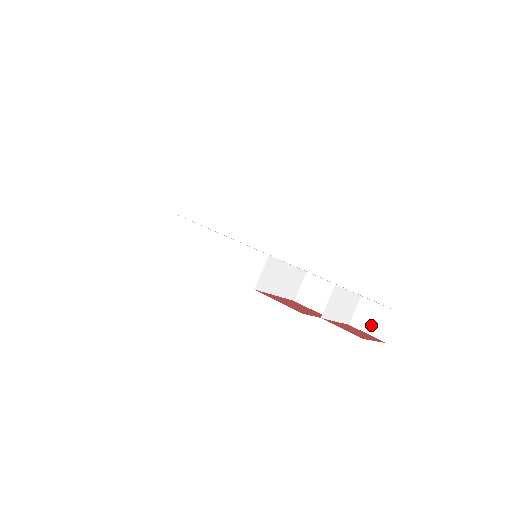
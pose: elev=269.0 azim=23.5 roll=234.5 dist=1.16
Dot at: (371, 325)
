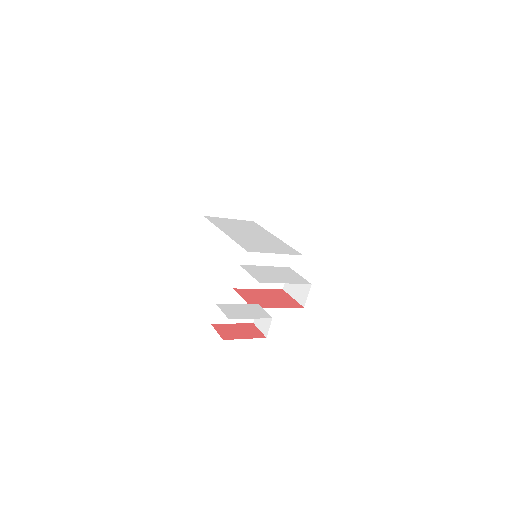
Dot at: (261, 325)
